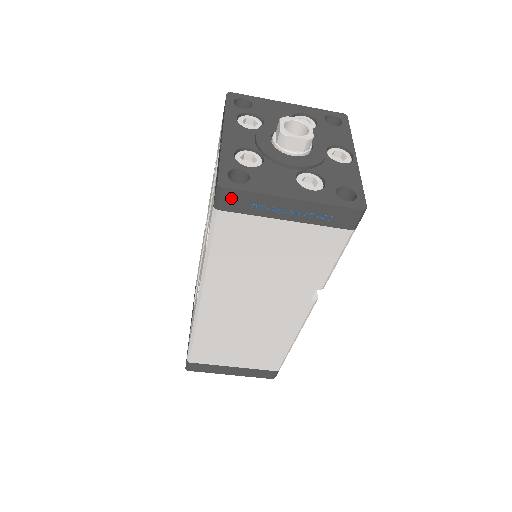
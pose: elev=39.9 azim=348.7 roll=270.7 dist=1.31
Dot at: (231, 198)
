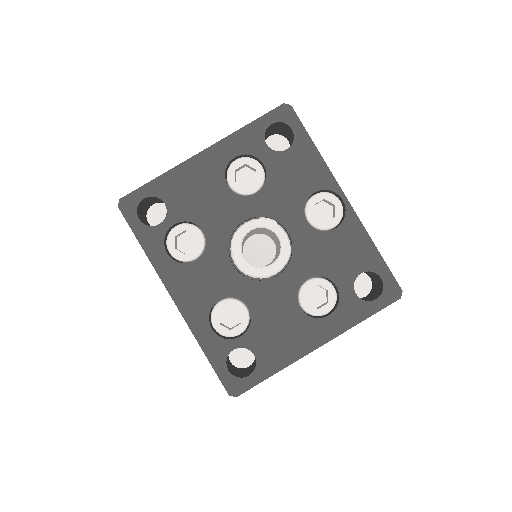
Dot at: occluded
